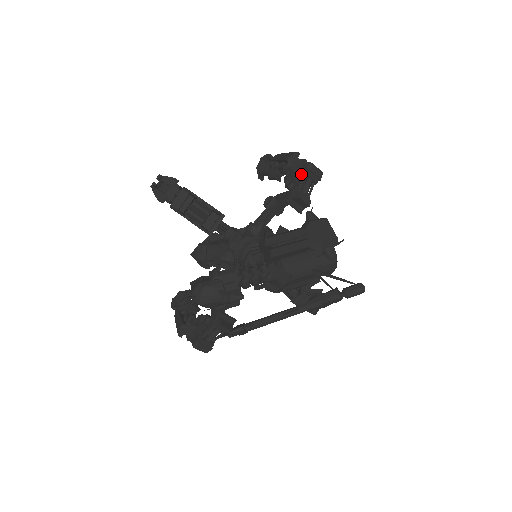
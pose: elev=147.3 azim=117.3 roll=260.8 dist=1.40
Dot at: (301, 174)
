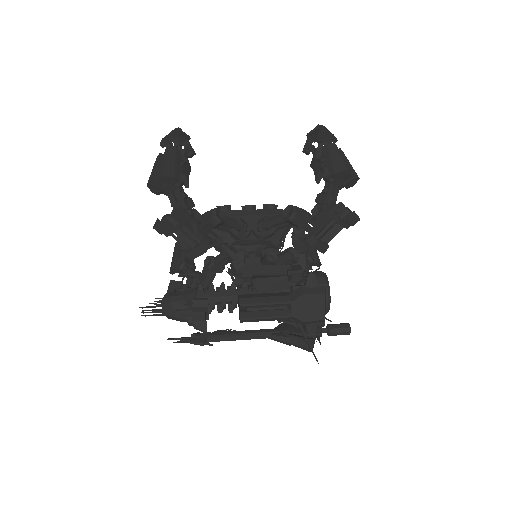
Dot at: (331, 215)
